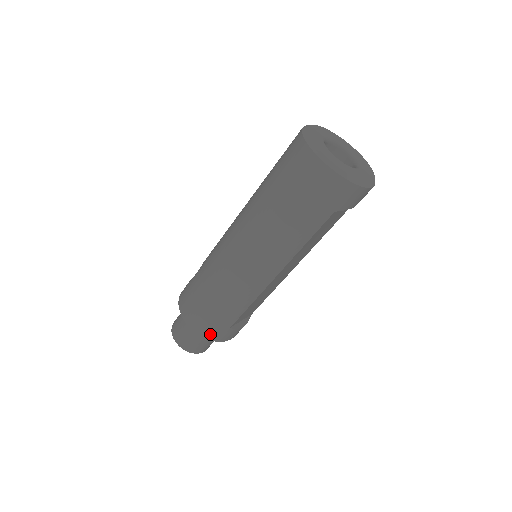
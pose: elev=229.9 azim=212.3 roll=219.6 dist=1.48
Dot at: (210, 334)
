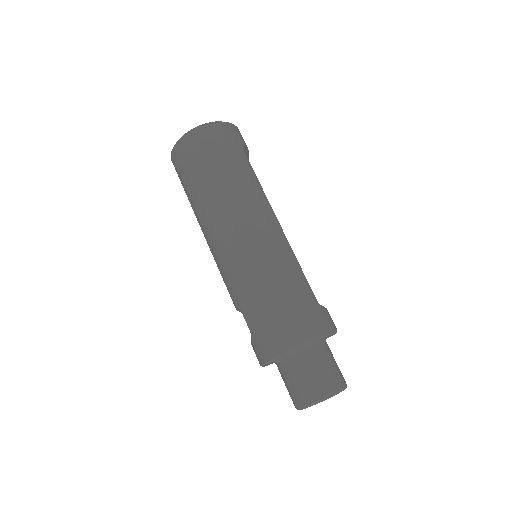
Dot at: (318, 326)
